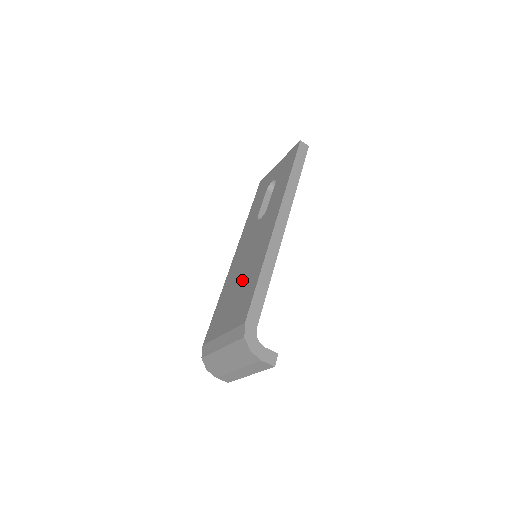
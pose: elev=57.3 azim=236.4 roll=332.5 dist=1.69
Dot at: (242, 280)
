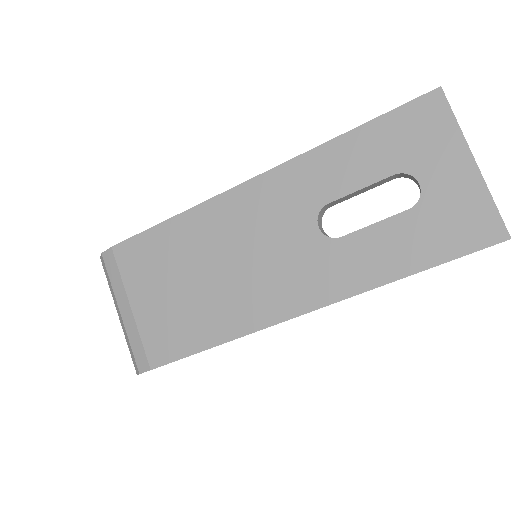
Dot at: (204, 287)
